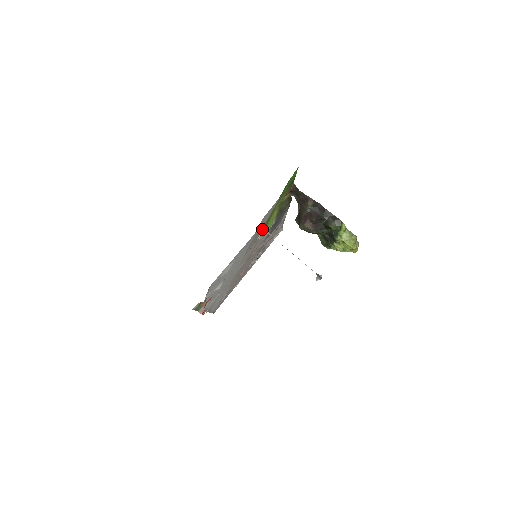
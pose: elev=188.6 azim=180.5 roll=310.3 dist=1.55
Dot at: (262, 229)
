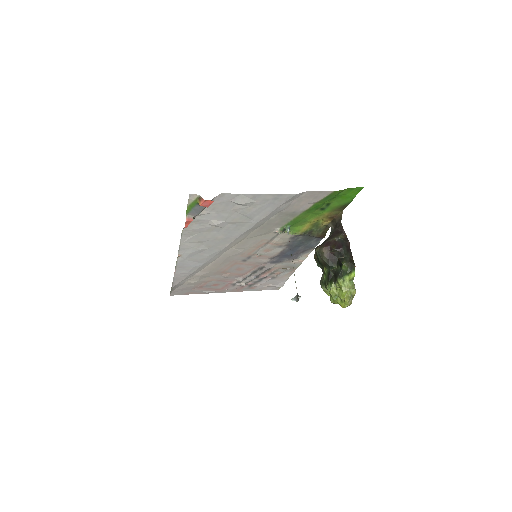
Dot at: (288, 221)
